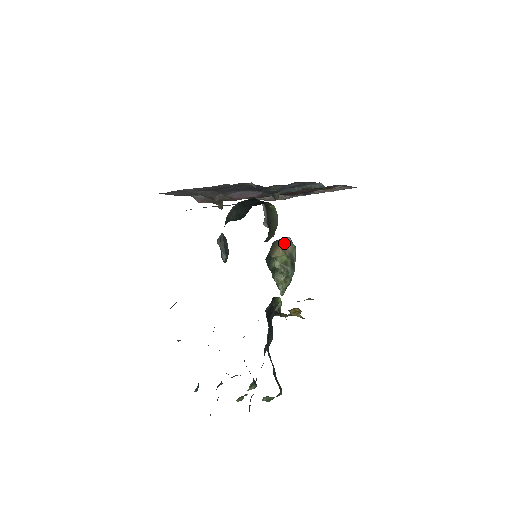
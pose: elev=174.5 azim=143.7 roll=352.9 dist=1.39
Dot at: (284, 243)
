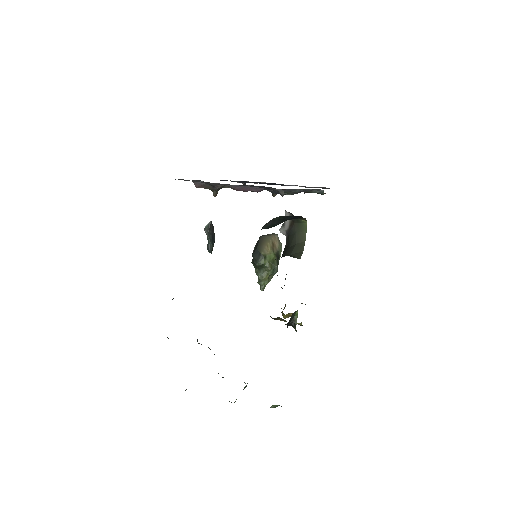
Dot at: (273, 240)
